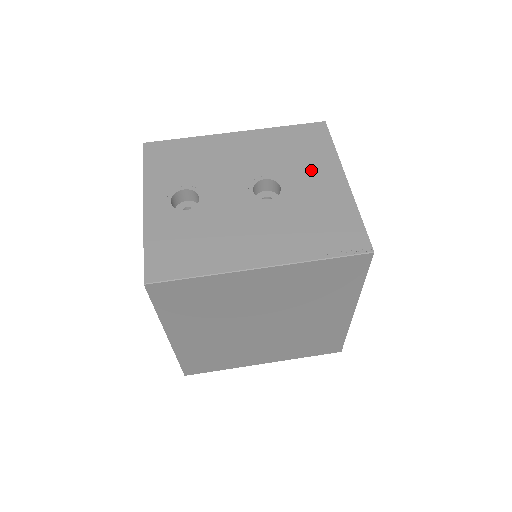
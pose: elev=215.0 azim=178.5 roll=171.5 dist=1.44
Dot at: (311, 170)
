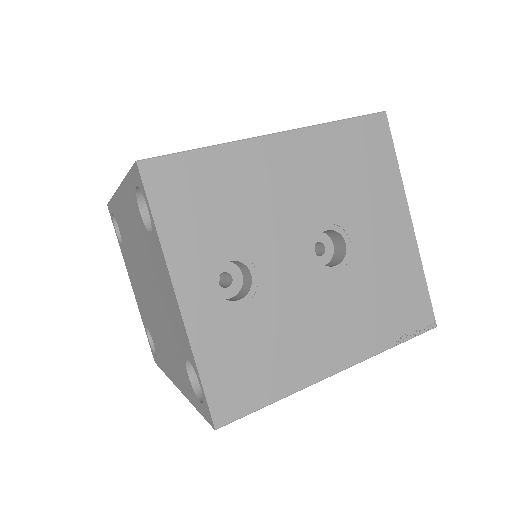
Dot at: (376, 210)
